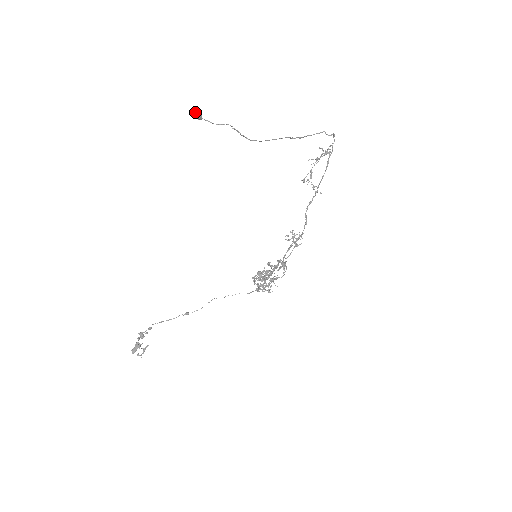
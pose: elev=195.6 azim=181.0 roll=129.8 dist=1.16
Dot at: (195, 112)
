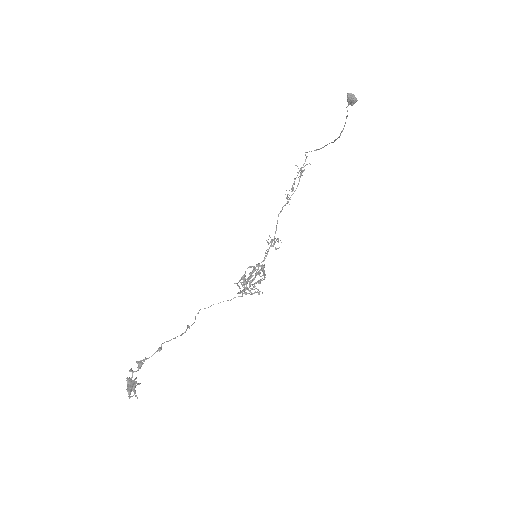
Dot at: occluded
